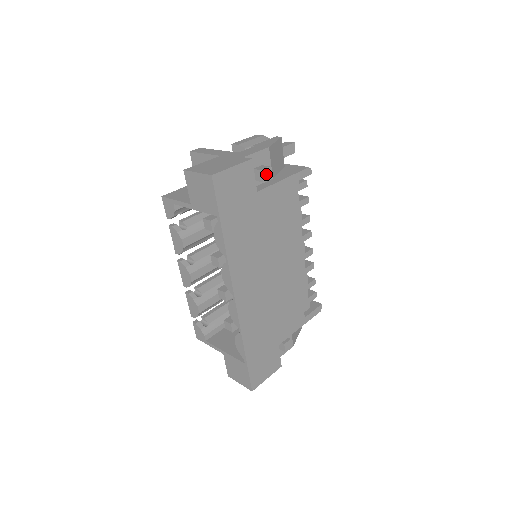
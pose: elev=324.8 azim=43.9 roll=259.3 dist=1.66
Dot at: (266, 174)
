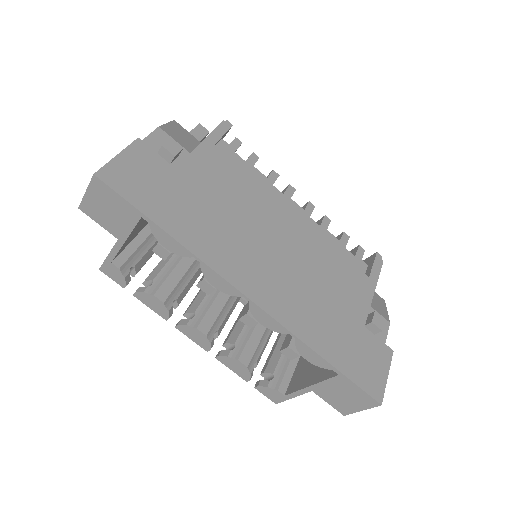
Dot at: (172, 147)
